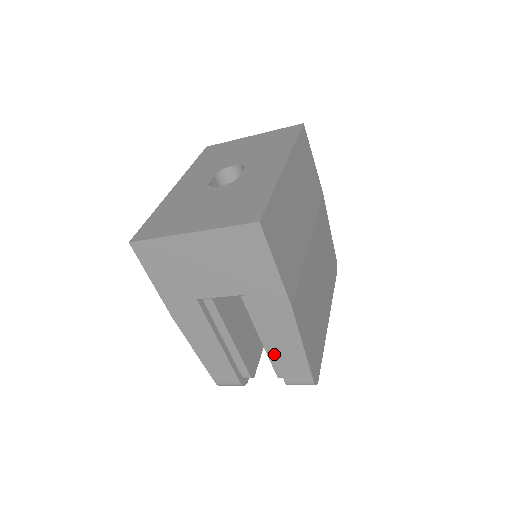
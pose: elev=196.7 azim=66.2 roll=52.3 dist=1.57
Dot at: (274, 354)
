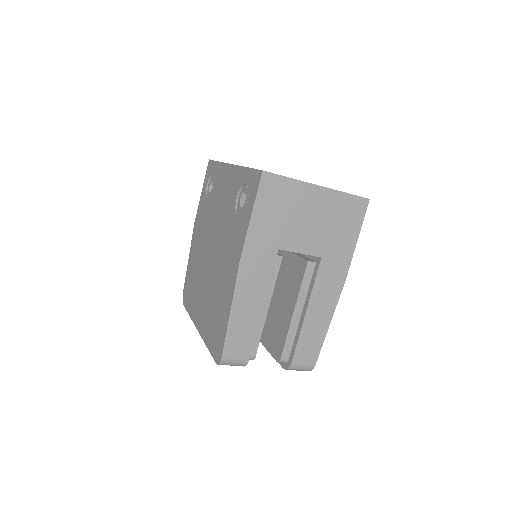
Dot at: (303, 326)
